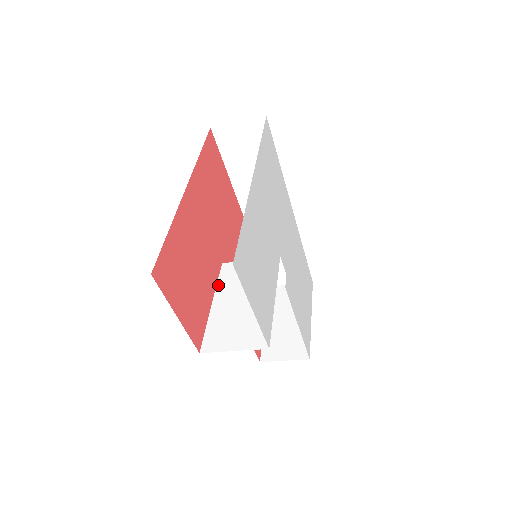
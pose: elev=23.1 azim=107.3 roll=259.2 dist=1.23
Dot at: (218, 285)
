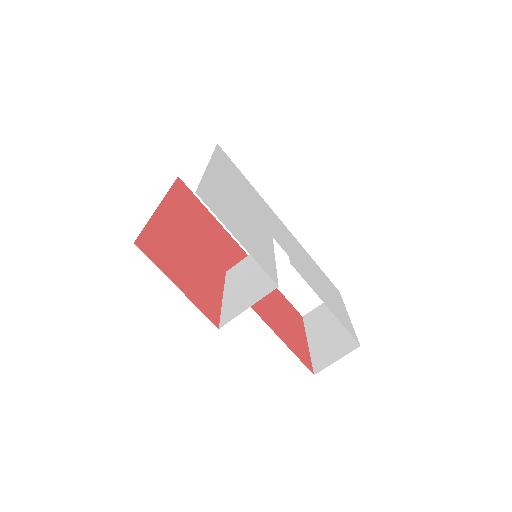
Dot at: (225, 284)
